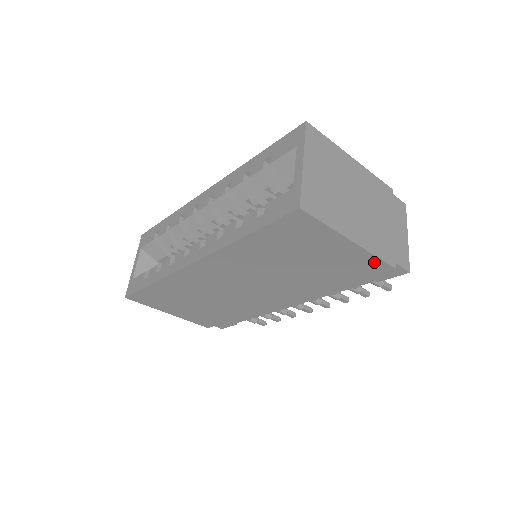
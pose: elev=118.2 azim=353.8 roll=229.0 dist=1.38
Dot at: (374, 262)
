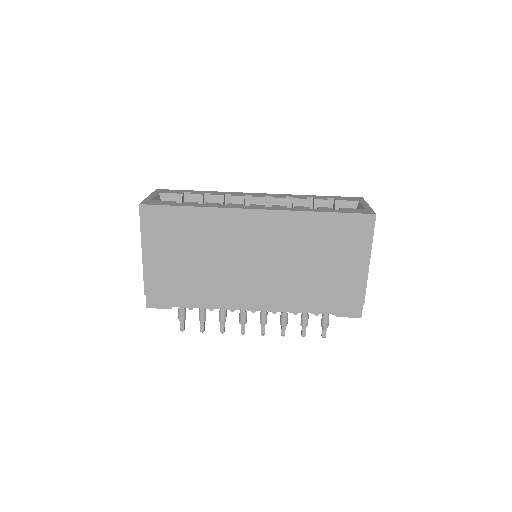
Dot at: (360, 289)
